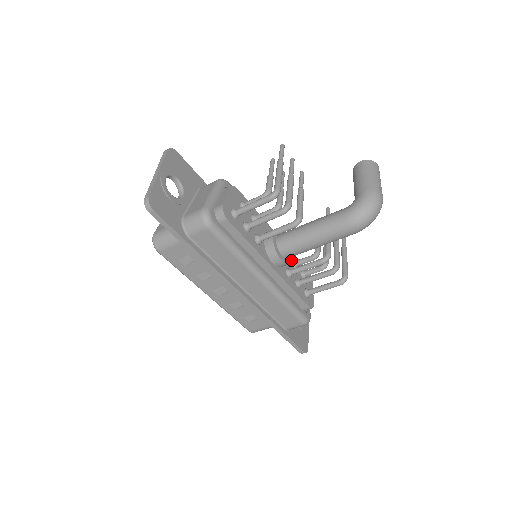
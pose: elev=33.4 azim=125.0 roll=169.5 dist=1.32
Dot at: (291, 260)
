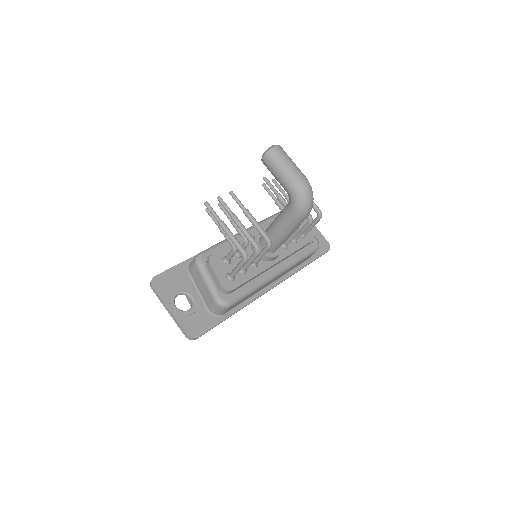
Dot at: occluded
